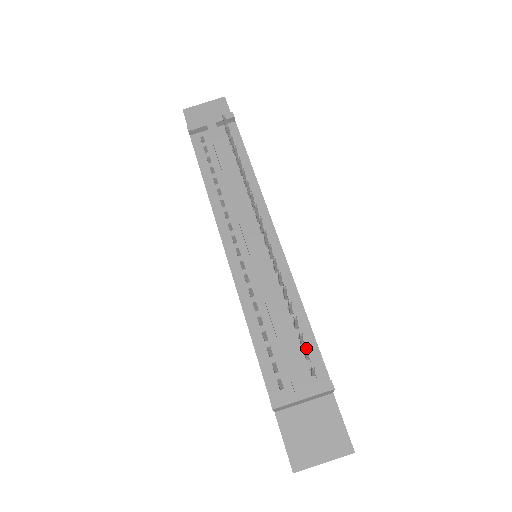
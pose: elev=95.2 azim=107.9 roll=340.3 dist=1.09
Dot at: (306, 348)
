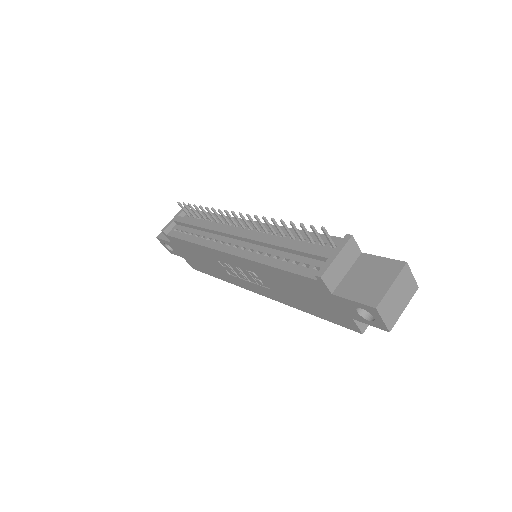
Dot at: (318, 242)
